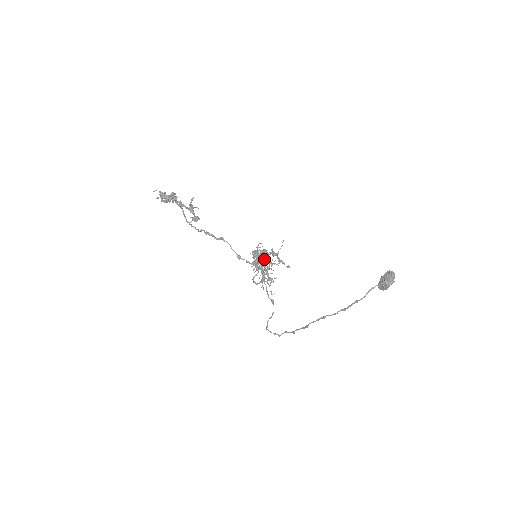
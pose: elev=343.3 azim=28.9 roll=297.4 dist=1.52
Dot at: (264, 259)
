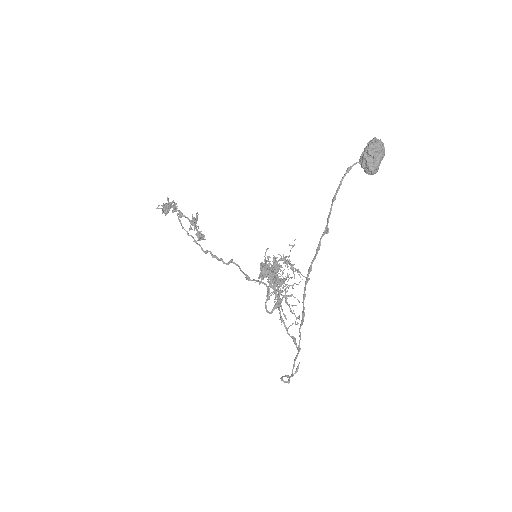
Dot at: occluded
